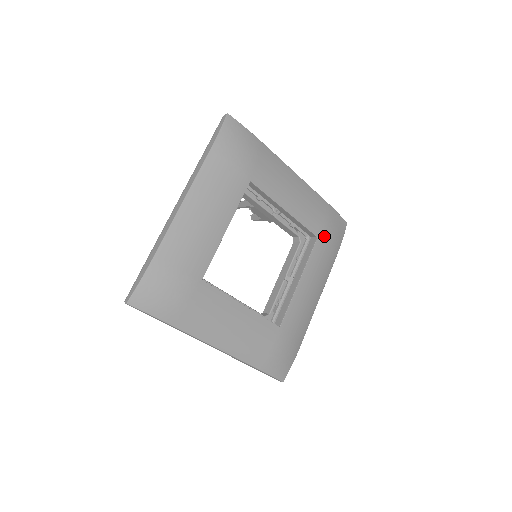
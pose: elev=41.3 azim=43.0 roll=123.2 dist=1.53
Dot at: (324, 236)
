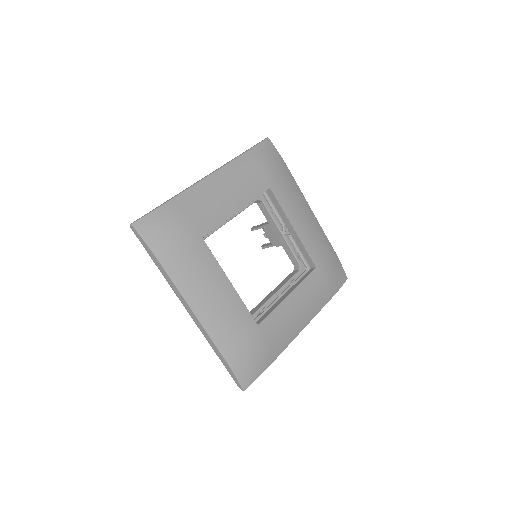
Dot at: (323, 270)
